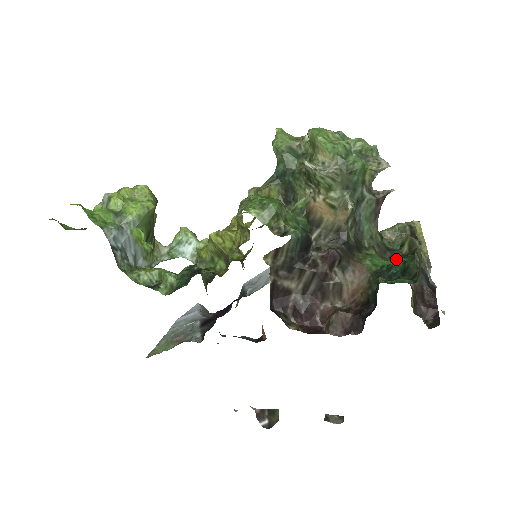
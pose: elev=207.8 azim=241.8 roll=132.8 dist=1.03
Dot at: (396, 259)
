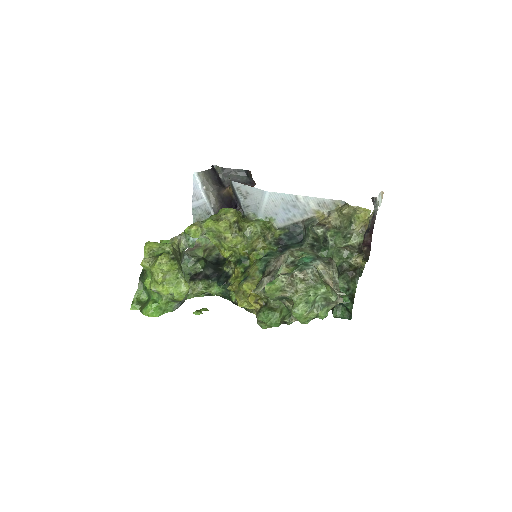
Dot at: occluded
